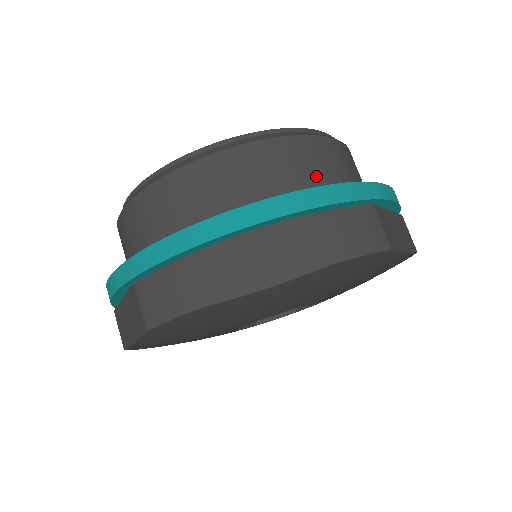
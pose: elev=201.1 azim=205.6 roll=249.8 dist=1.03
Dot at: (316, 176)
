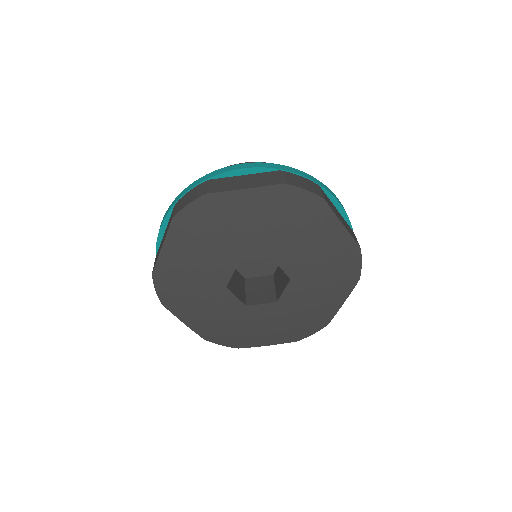
Dot at: occluded
